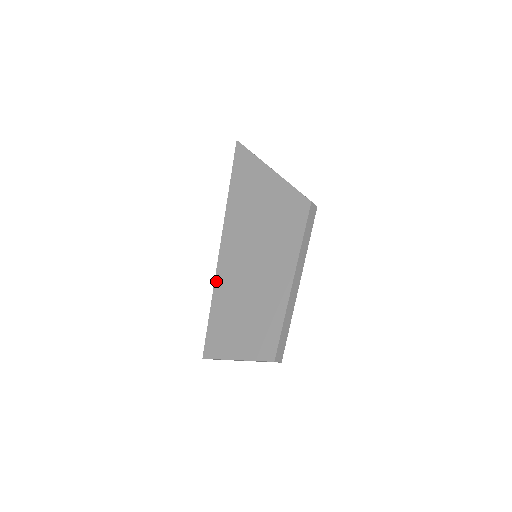
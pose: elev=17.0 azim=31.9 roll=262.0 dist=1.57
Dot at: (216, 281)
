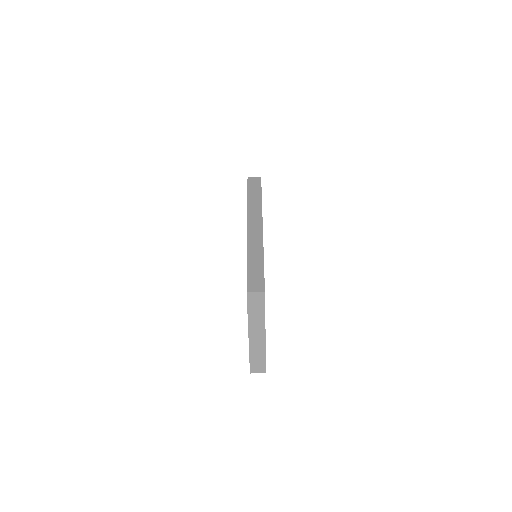
Dot at: occluded
